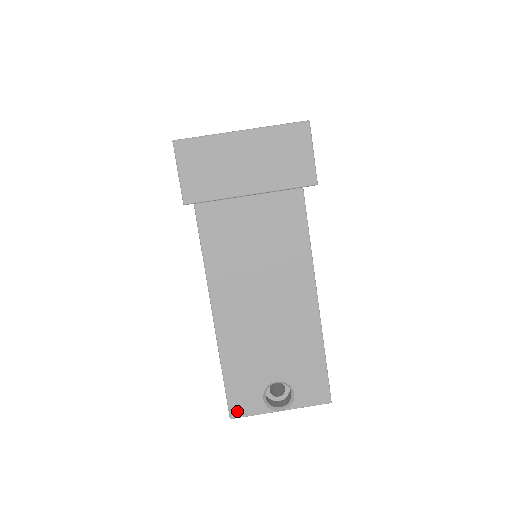
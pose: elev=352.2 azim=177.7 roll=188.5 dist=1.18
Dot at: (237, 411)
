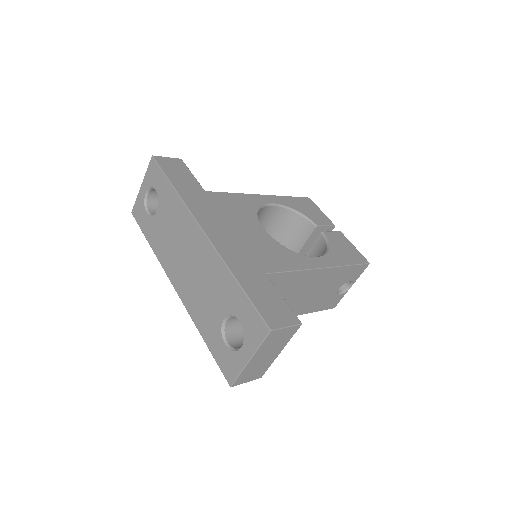
Dot at: (334, 306)
